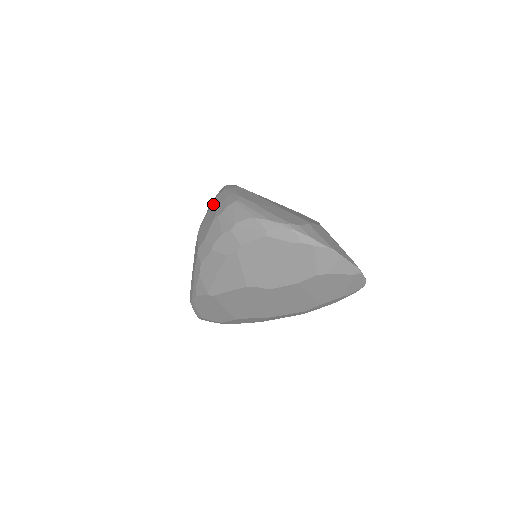
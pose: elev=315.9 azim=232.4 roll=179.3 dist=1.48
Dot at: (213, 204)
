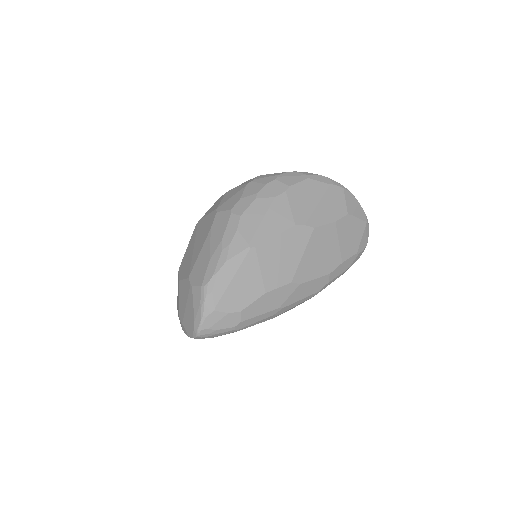
Dot at: (227, 193)
